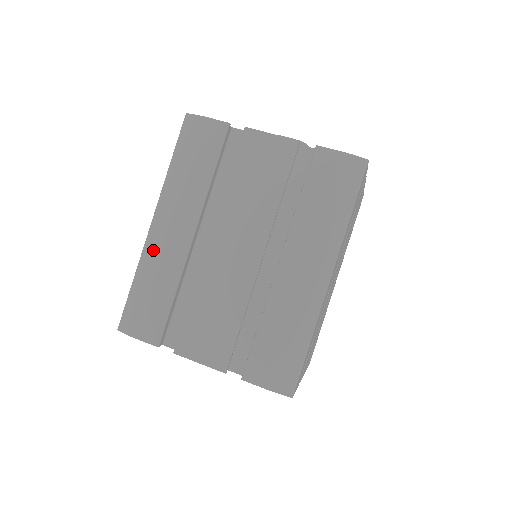
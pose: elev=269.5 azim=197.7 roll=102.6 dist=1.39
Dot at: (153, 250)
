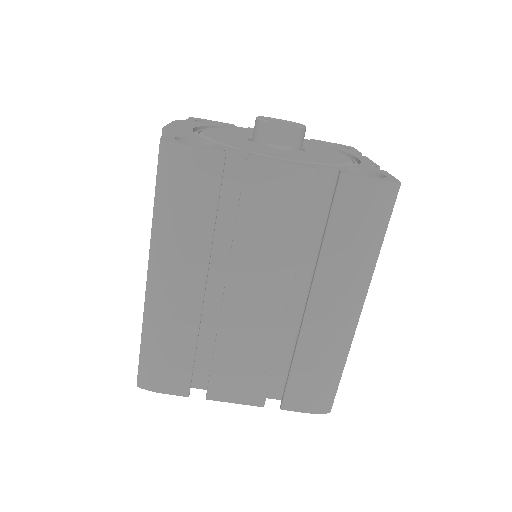
Dot at: (158, 309)
